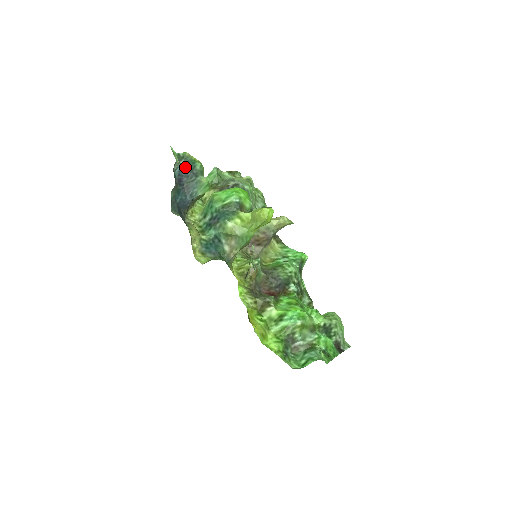
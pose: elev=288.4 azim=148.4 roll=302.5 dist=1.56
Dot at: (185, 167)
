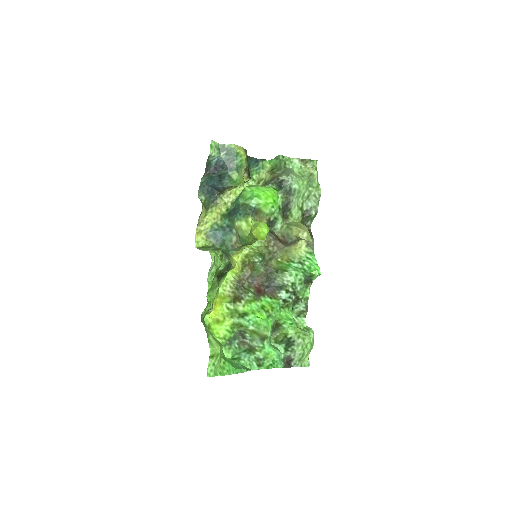
Dot at: (224, 159)
